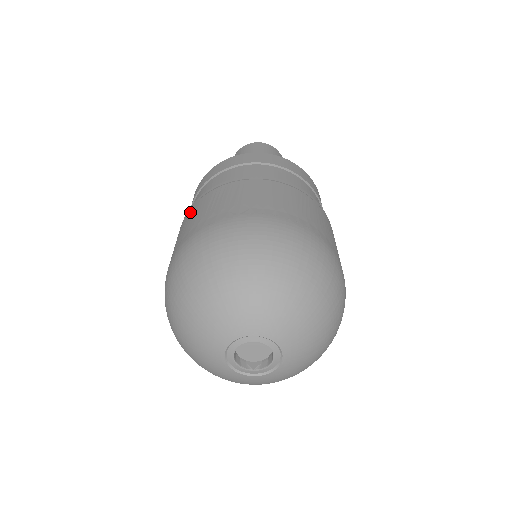
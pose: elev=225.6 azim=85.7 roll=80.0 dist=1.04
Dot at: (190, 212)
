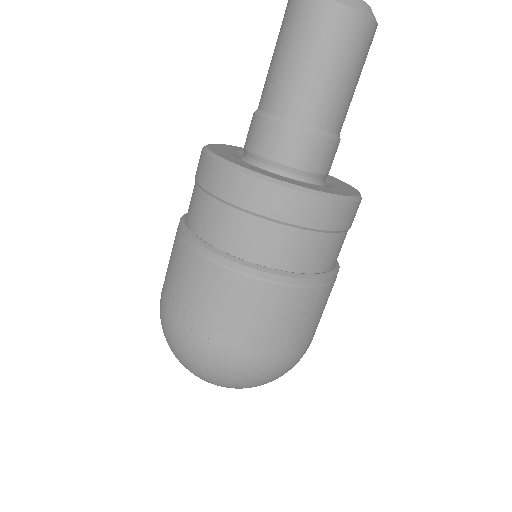
Dot at: (264, 295)
